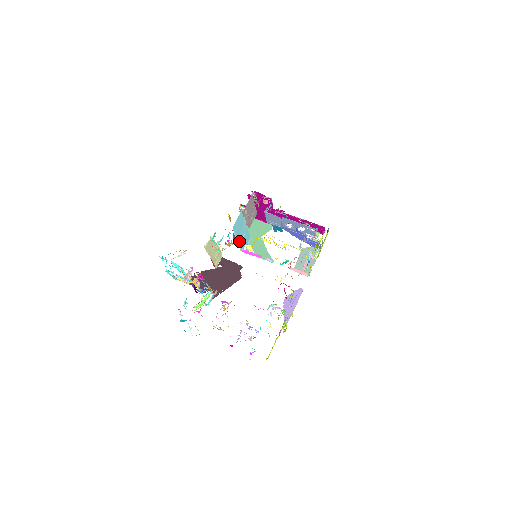
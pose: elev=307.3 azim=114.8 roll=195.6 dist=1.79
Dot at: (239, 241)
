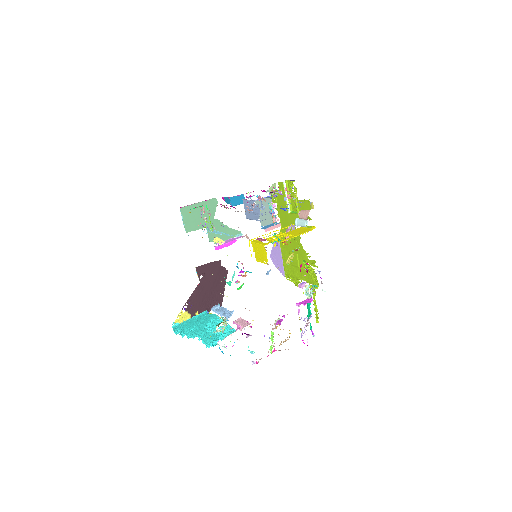
Dot at: occluded
